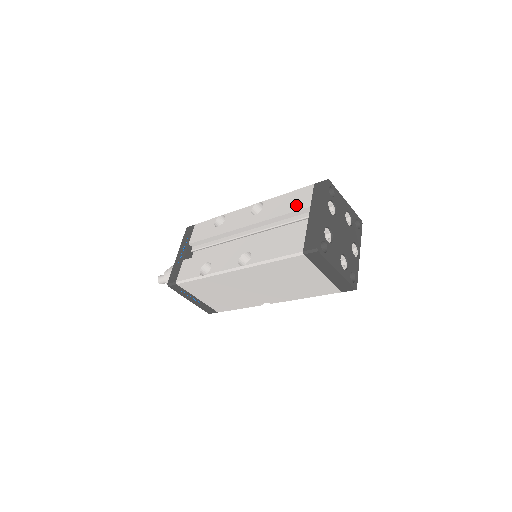
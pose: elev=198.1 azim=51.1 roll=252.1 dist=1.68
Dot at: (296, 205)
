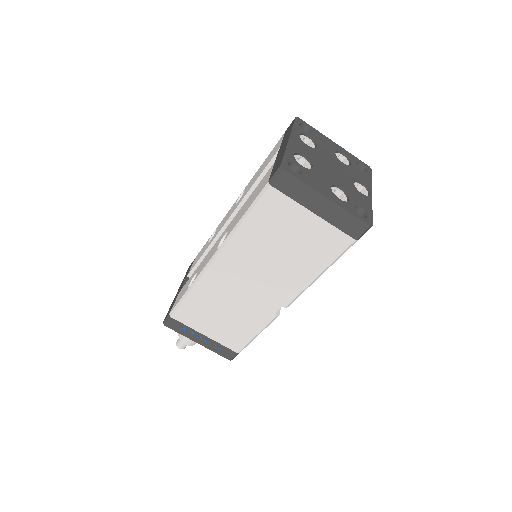
Dot at: (269, 160)
